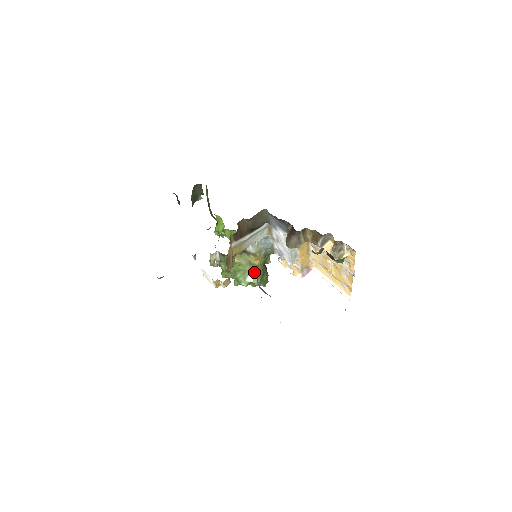
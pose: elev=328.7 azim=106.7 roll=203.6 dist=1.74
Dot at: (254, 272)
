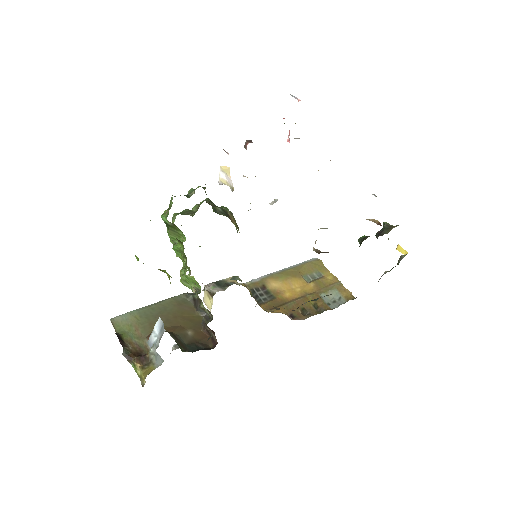
Dot at: occluded
